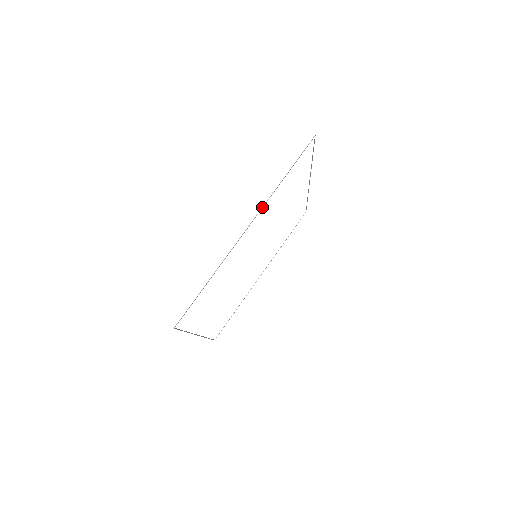
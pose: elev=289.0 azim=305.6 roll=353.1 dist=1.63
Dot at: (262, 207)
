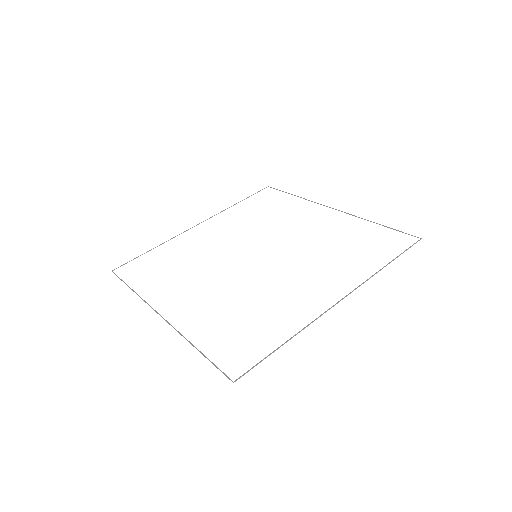
Dot at: (173, 327)
